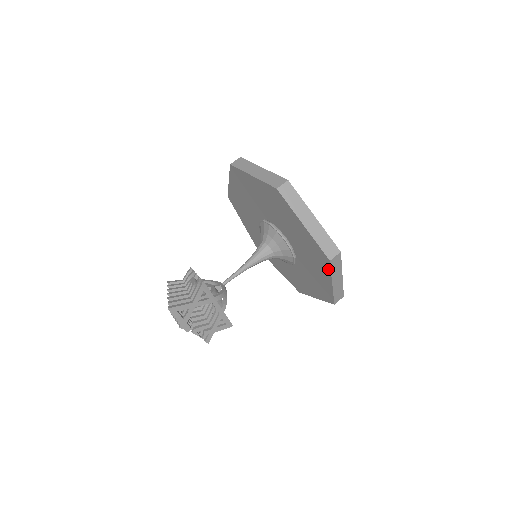
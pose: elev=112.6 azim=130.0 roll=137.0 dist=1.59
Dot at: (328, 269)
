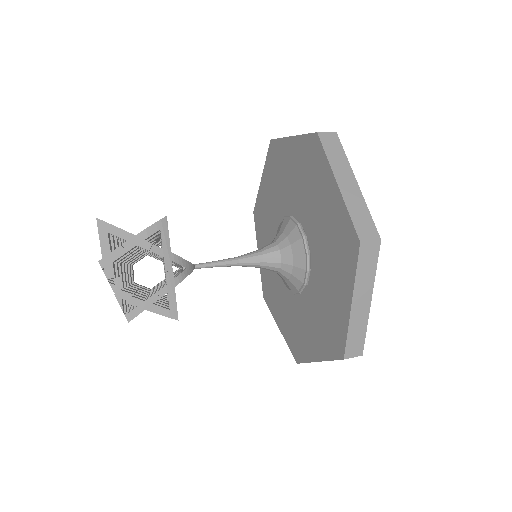
Dot at: (353, 267)
